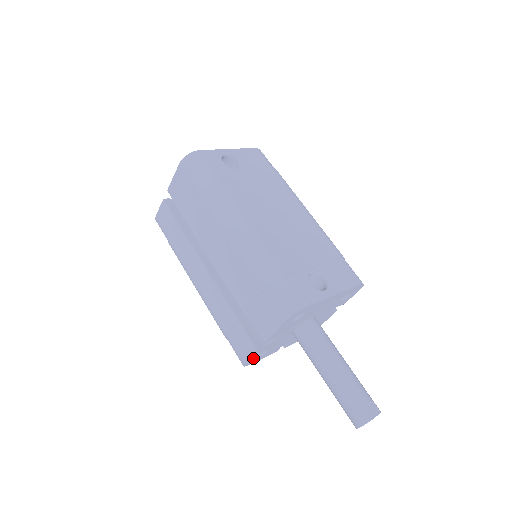
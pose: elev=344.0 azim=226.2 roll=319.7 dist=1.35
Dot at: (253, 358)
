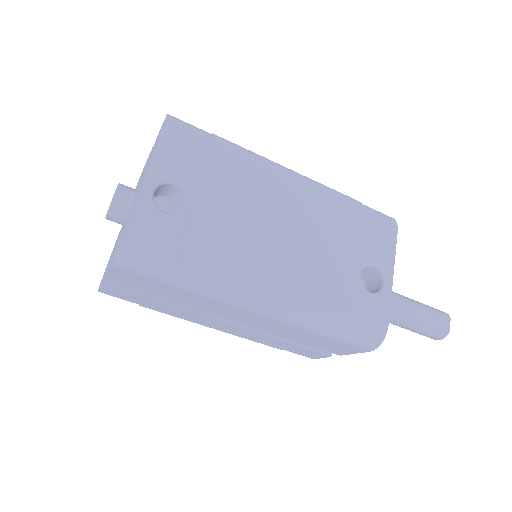
Dot at: occluded
